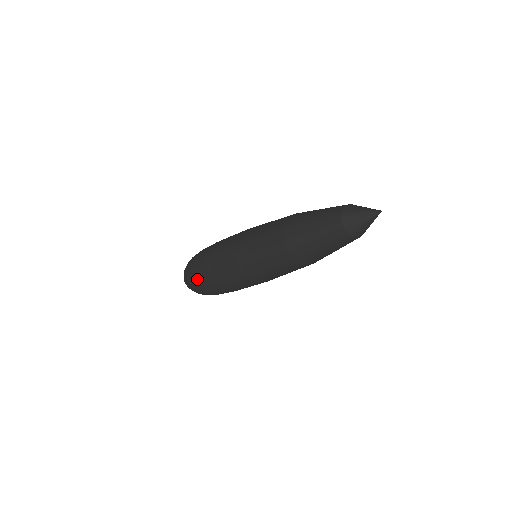
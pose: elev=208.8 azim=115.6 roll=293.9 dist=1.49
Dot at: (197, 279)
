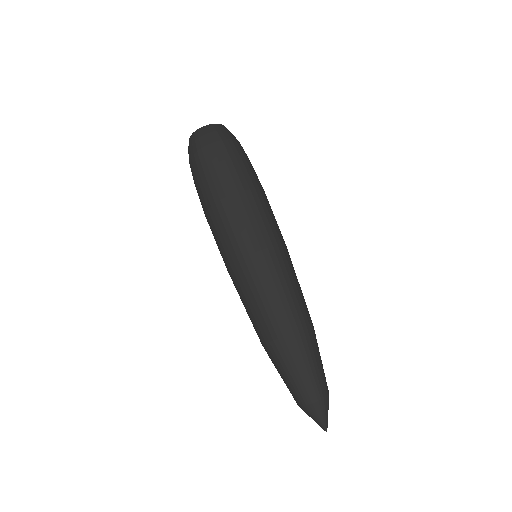
Dot at: (196, 188)
